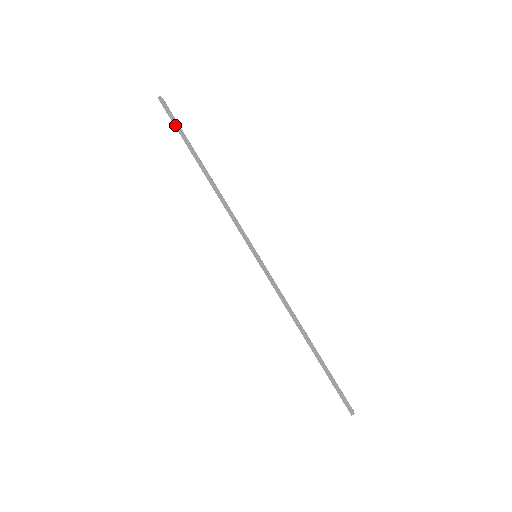
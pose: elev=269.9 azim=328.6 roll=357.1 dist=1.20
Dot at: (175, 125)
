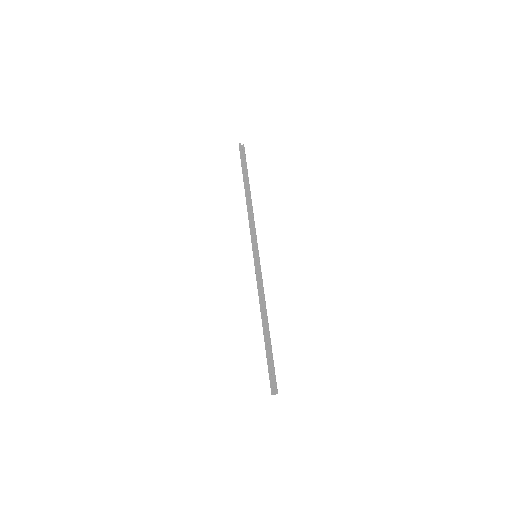
Dot at: (241, 161)
